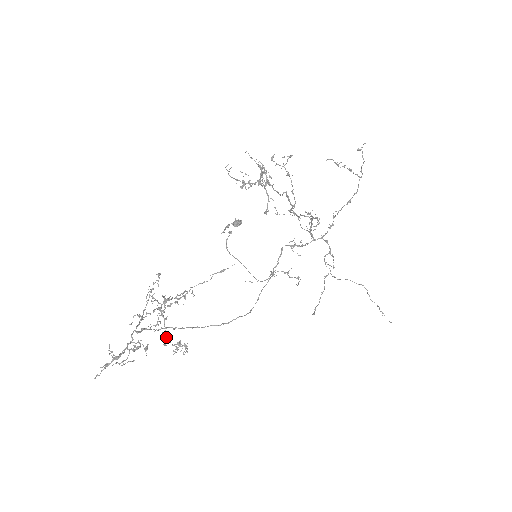
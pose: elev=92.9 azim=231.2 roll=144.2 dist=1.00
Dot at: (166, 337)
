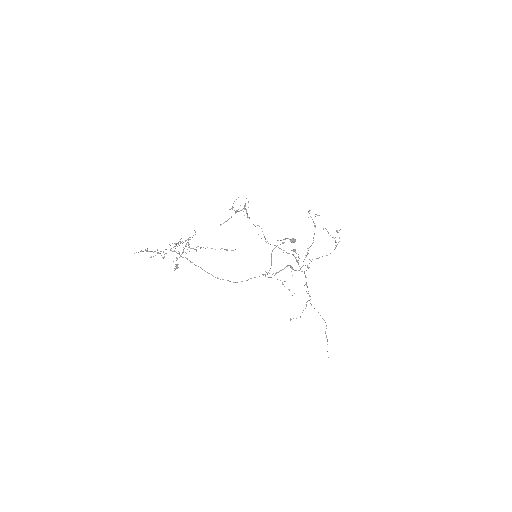
Dot at: (177, 259)
